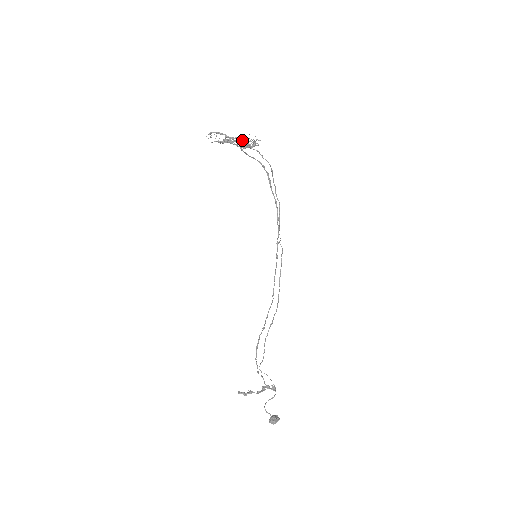
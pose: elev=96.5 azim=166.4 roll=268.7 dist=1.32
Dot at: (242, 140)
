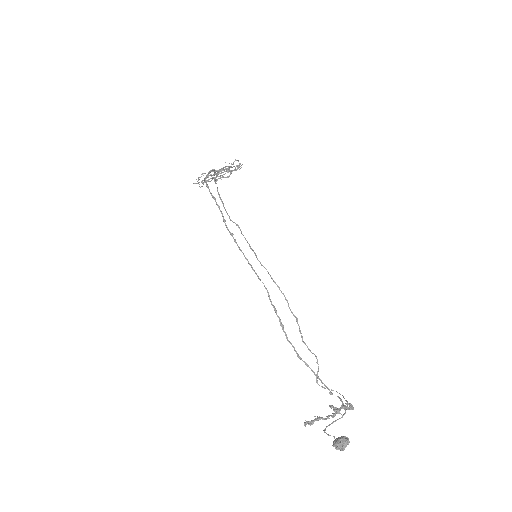
Dot at: occluded
